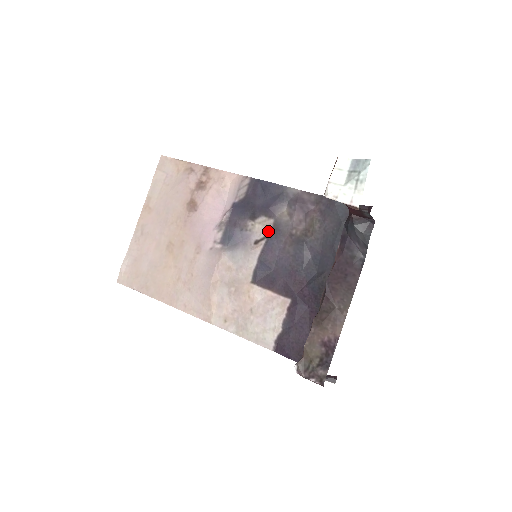
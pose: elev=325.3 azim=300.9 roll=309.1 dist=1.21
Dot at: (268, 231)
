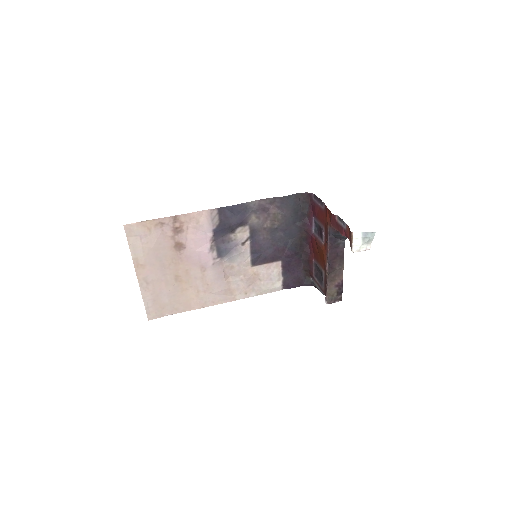
Dot at: (248, 234)
